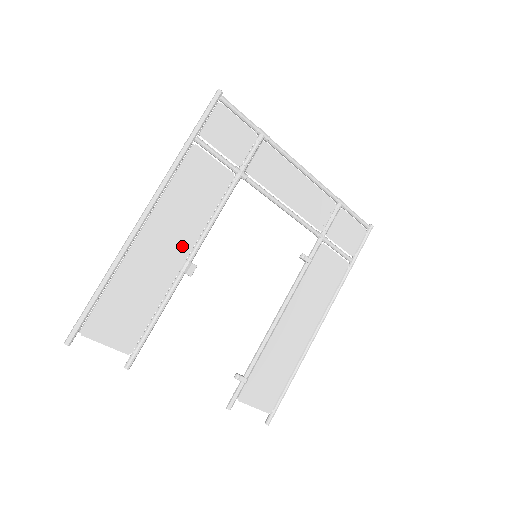
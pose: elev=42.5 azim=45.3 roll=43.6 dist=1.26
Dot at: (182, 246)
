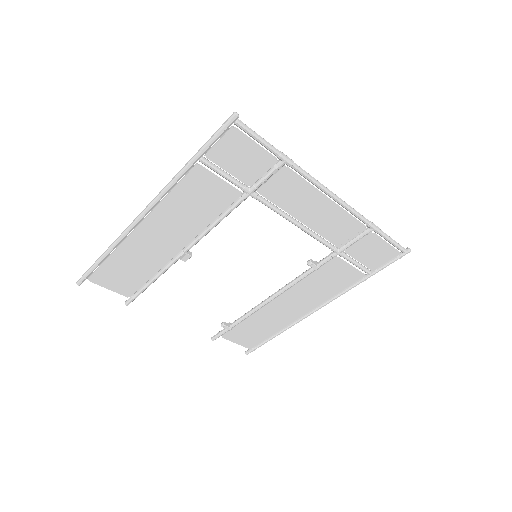
Dot at: (178, 240)
